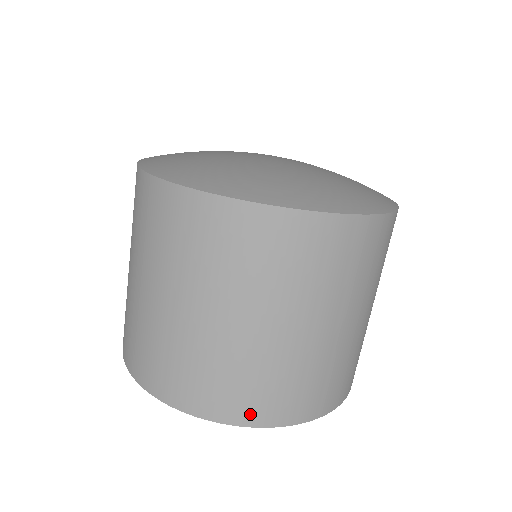
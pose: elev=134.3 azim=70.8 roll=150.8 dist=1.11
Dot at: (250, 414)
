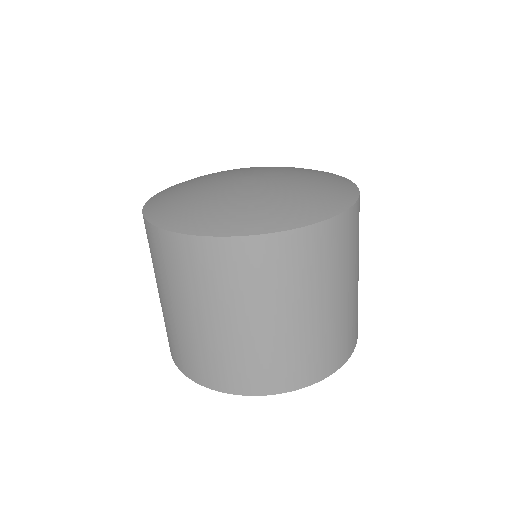
Dot at: (318, 373)
